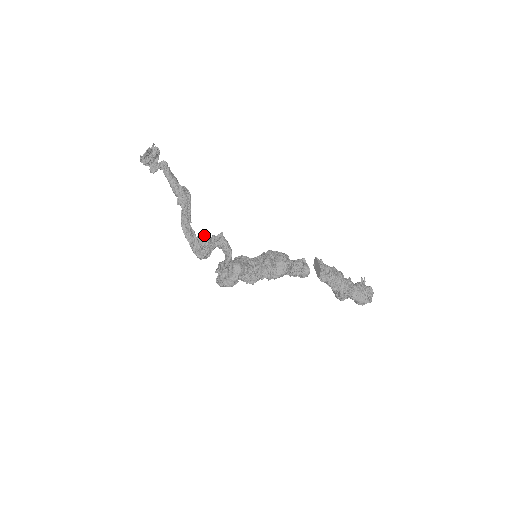
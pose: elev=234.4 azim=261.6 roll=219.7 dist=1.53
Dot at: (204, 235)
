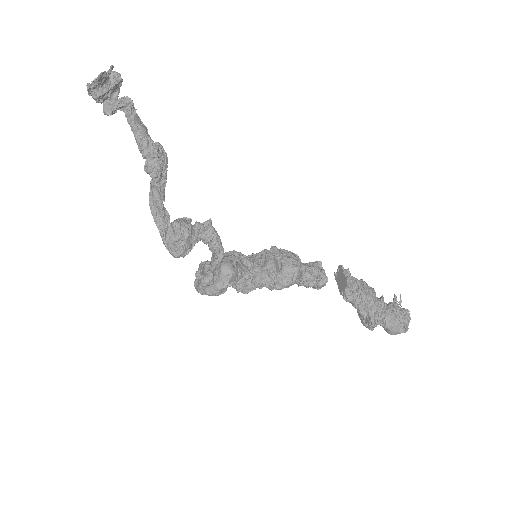
Dot at: (183, 221)
